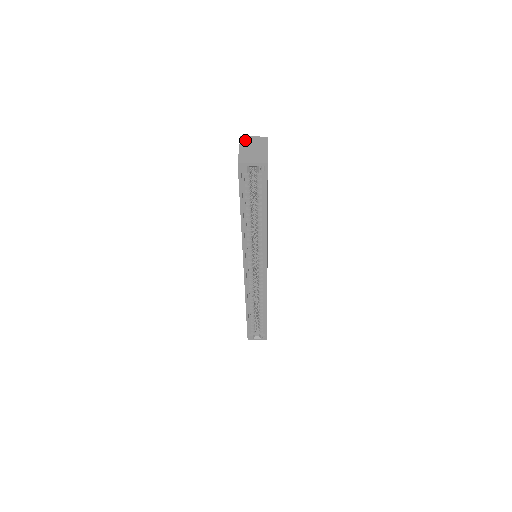
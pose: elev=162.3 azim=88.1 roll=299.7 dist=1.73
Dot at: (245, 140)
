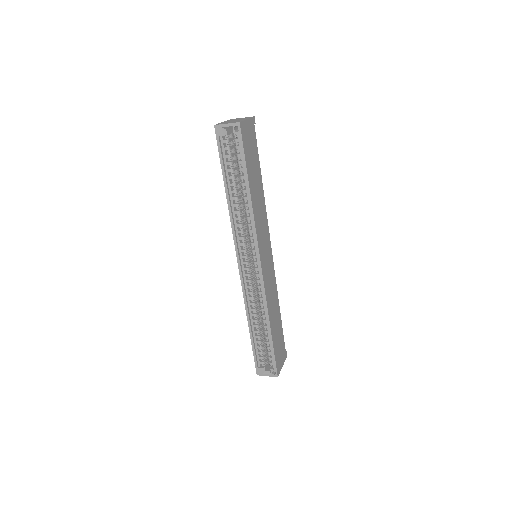
Dot at: (233, 119)
